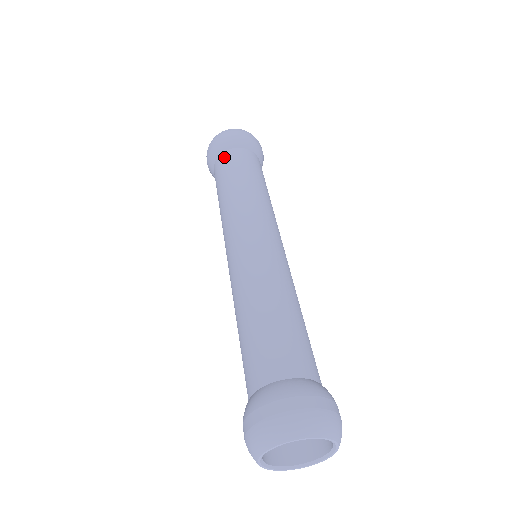
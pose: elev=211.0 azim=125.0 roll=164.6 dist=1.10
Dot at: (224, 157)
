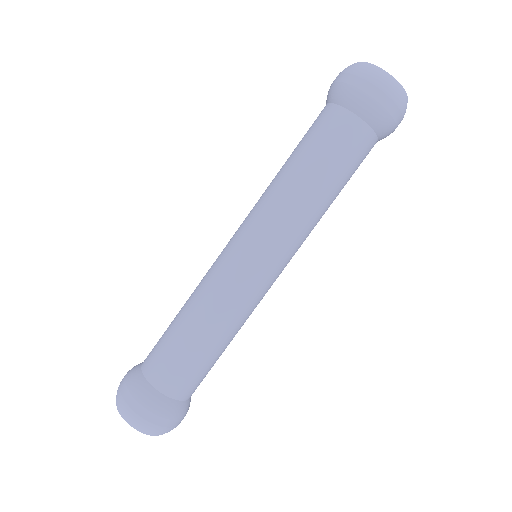
Dot at: (359, 133)
